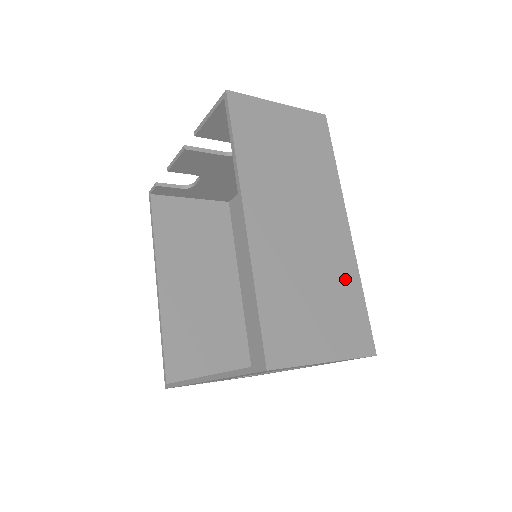
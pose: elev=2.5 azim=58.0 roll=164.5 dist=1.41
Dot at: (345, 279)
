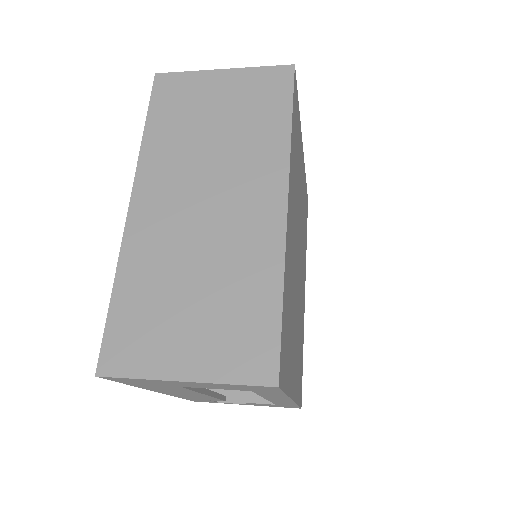
Dot at: (255, 274)
